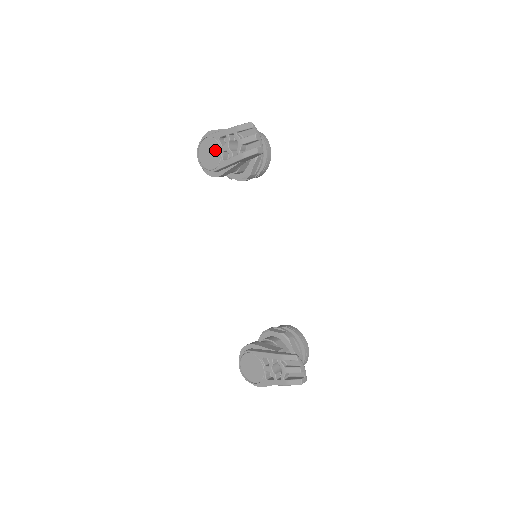
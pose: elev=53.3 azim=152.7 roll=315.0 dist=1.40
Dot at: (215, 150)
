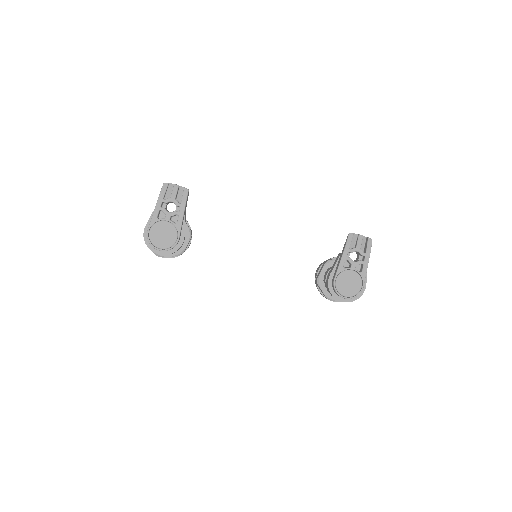
Dot at: (164, 227)
